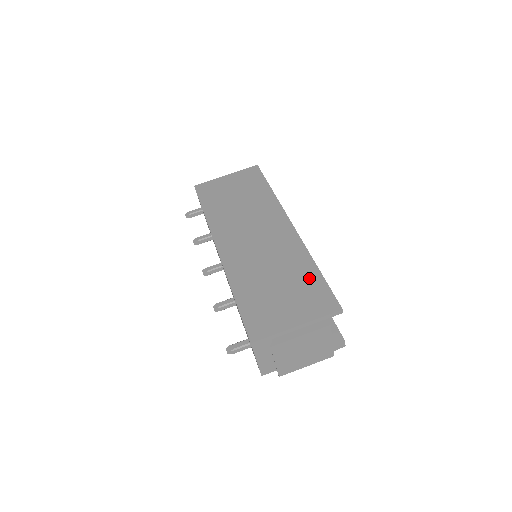
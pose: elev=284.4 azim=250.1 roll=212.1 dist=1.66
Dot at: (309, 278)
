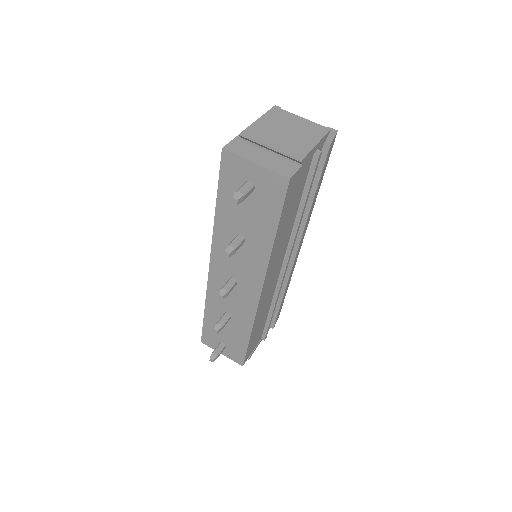
Dot at: occluded
